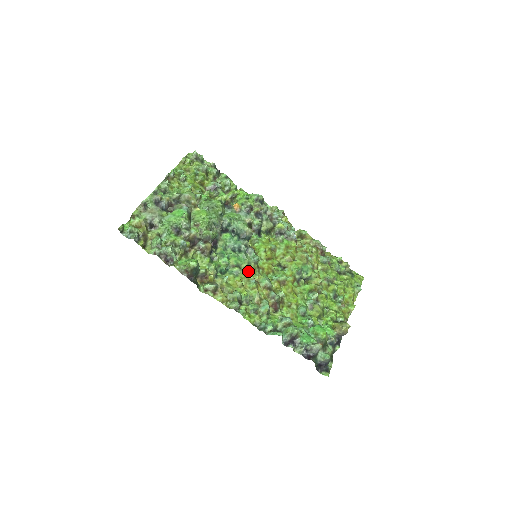
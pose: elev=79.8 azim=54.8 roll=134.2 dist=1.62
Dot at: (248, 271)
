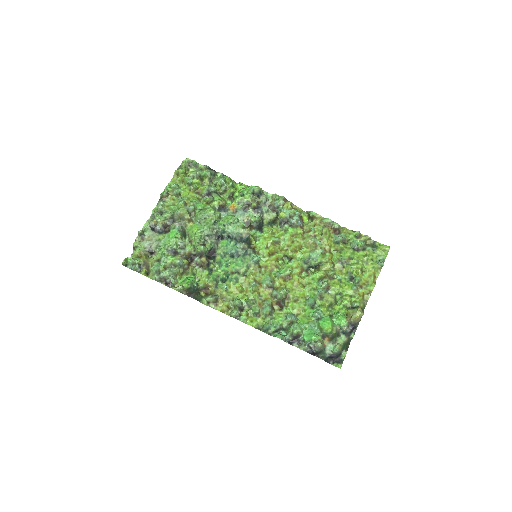
Dot at: (248, 274)
